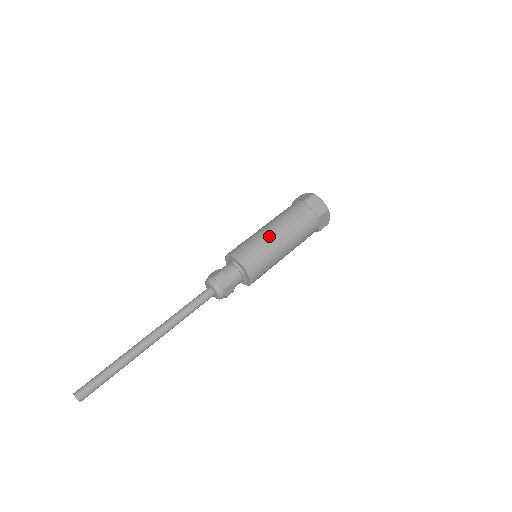
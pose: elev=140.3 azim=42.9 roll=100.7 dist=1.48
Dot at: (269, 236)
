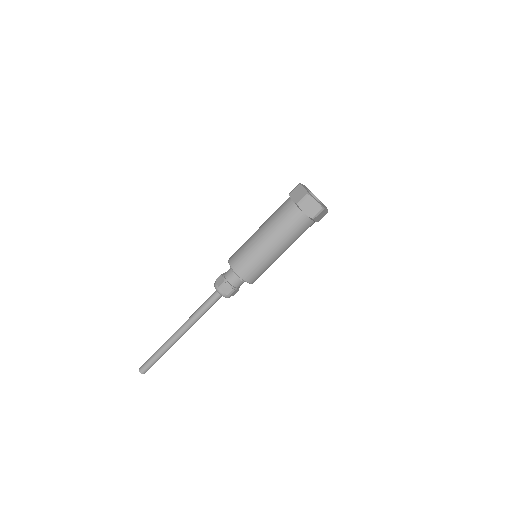
Dot at: (263, 248)
